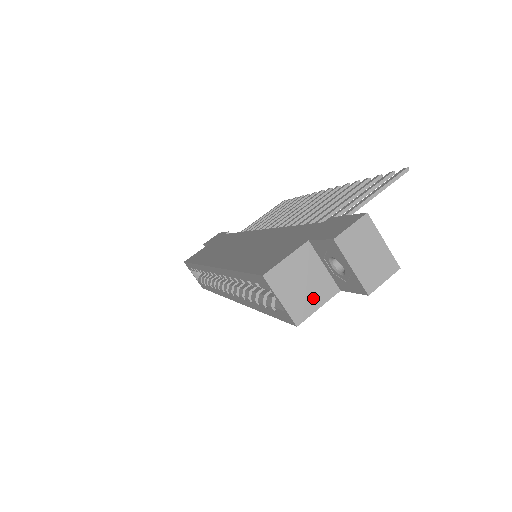
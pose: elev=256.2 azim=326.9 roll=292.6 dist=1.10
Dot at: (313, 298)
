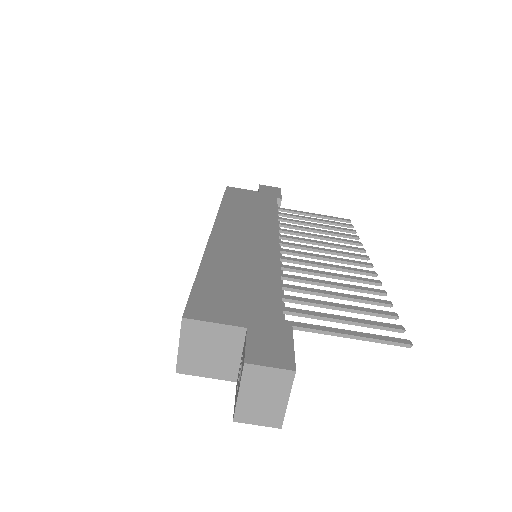
Dot at: (209, 367)
